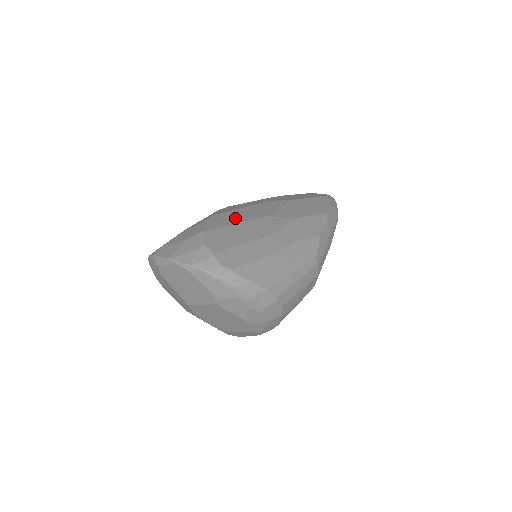
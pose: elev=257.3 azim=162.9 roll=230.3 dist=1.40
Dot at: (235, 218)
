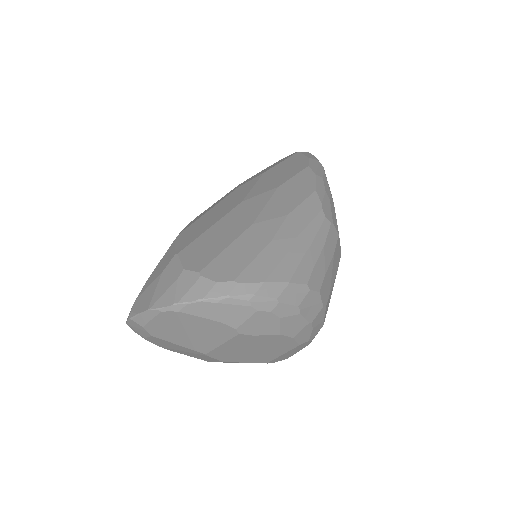
Dot at: (207, 222)
